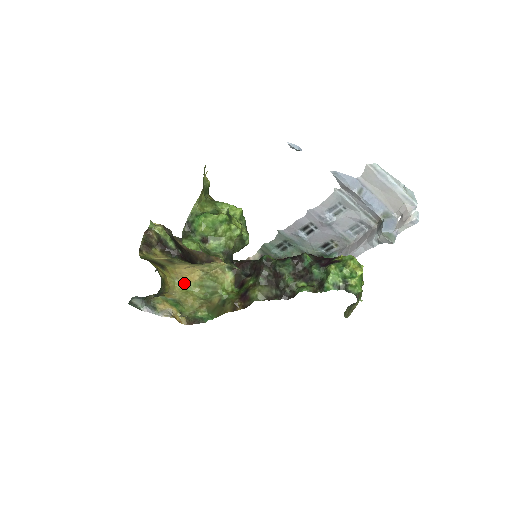
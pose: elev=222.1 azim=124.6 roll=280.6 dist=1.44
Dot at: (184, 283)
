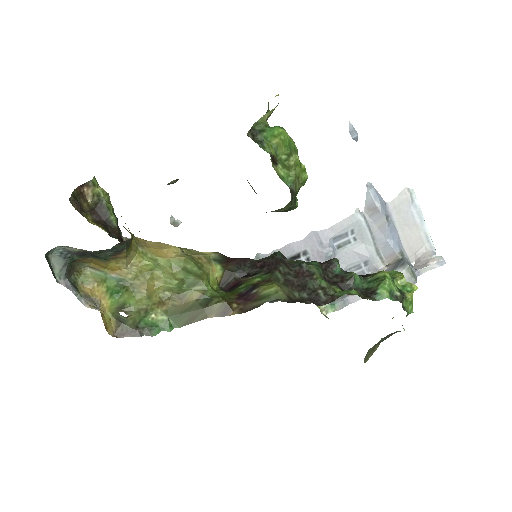
Dot at: (151, 255)
